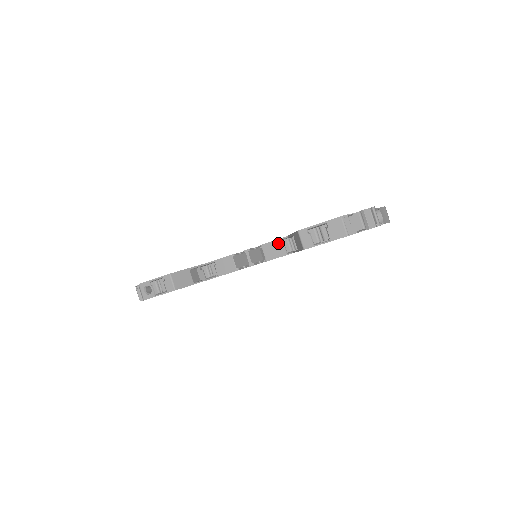
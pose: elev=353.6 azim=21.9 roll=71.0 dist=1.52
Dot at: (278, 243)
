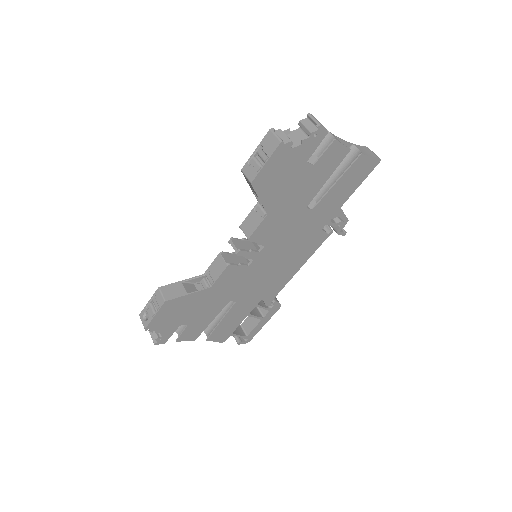
Dot at: (252, 214)
